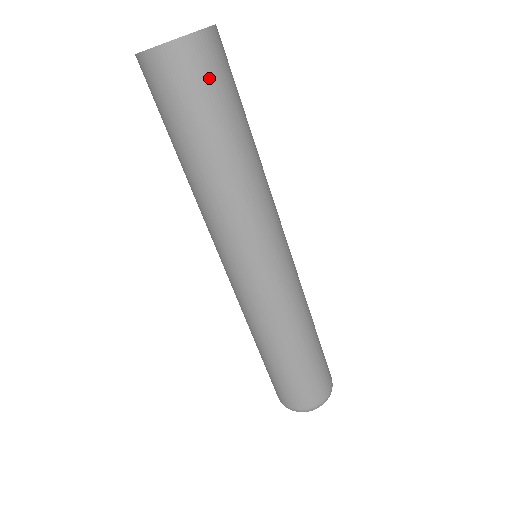
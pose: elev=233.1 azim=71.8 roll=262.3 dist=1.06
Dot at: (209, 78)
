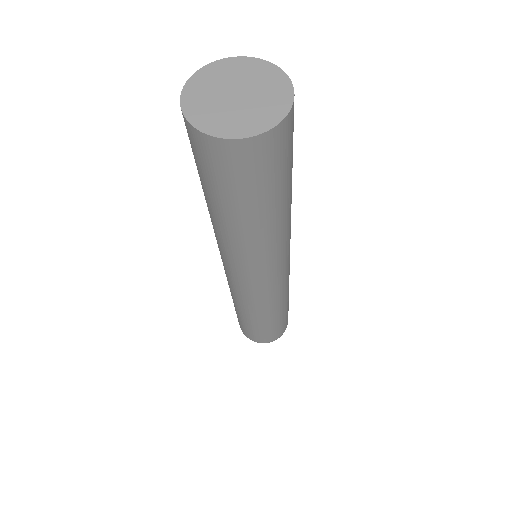
Dot at: (274, 165)
